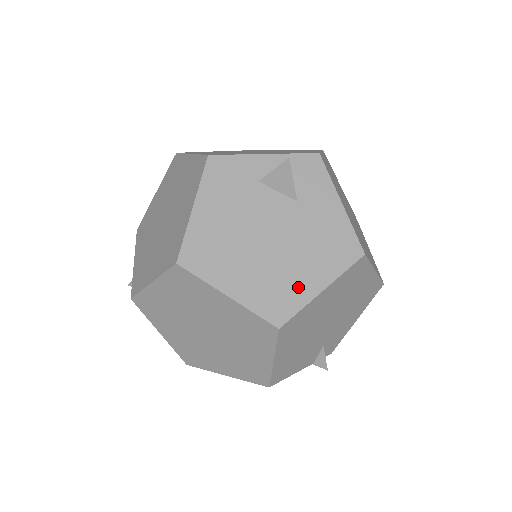
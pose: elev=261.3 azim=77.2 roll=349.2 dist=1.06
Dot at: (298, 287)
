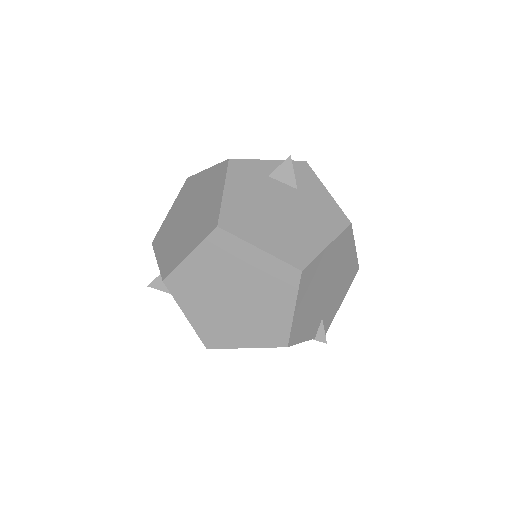
Dot at: (310, 243)
